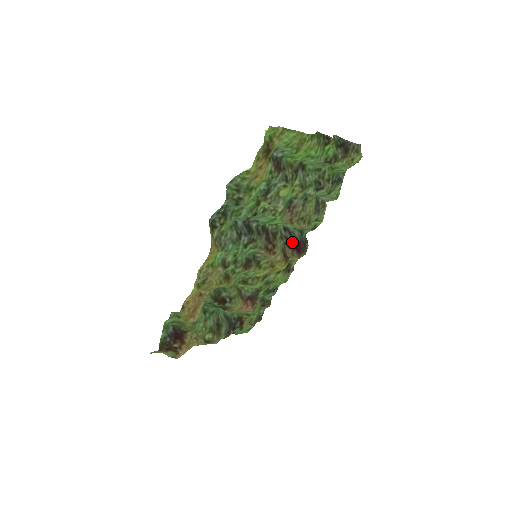
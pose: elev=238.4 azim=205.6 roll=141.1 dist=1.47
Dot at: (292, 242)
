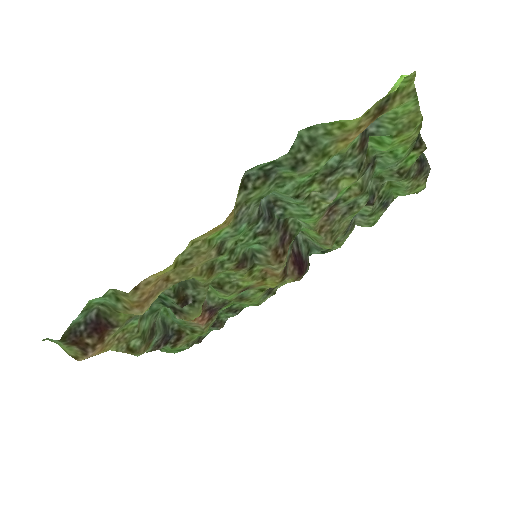
Dot at: (297, 257)
